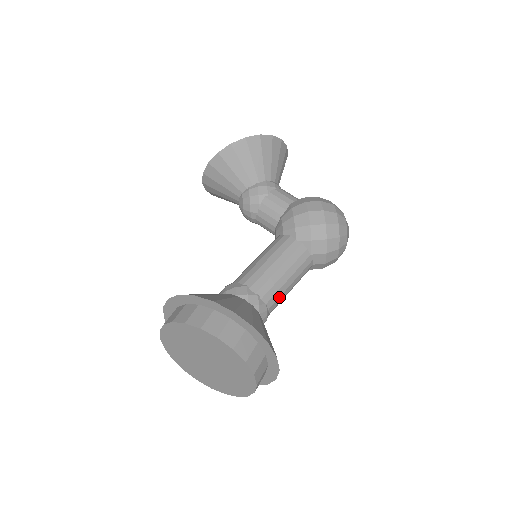
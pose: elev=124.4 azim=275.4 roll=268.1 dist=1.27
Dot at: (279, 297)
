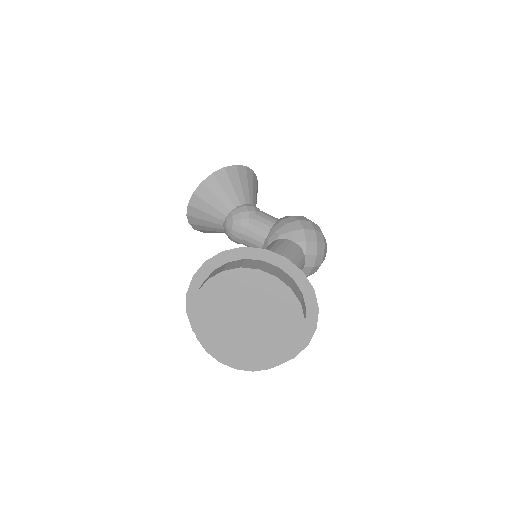
Dot at: occluded
